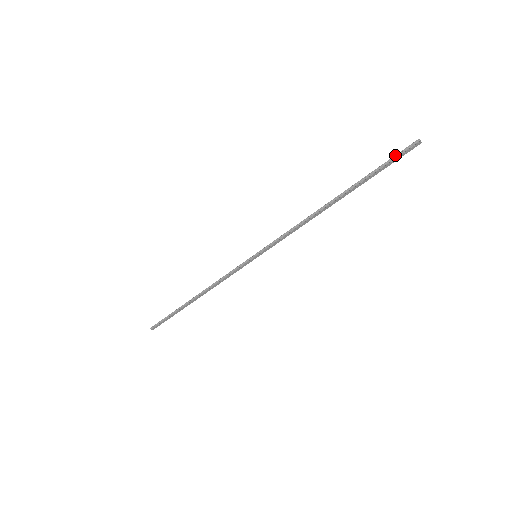
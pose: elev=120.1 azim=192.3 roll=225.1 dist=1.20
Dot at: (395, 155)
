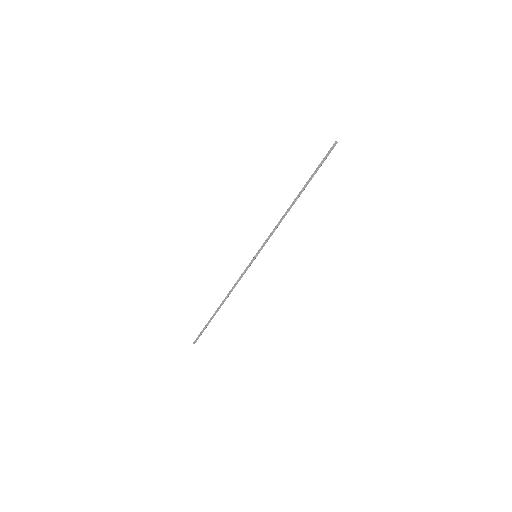
Dot at: (325, 156)
